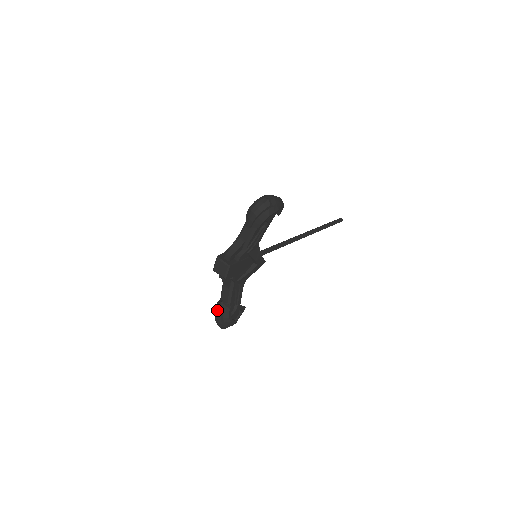
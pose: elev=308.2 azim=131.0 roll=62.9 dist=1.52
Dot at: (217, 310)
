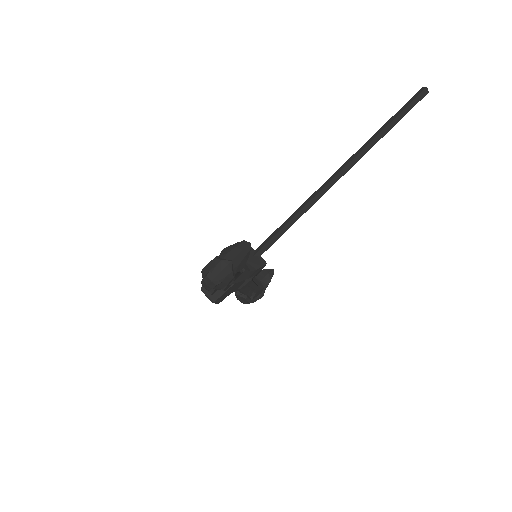
Dot at: occluded
